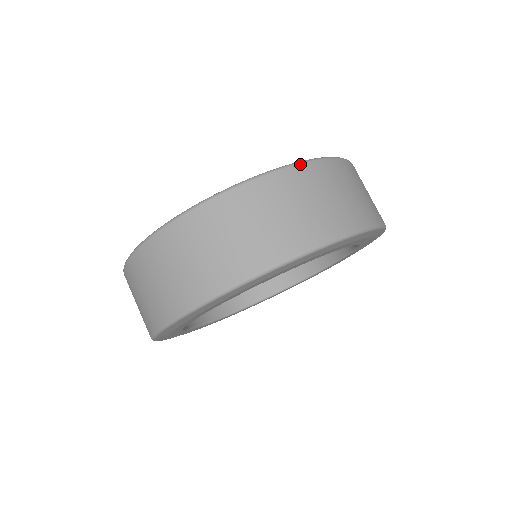
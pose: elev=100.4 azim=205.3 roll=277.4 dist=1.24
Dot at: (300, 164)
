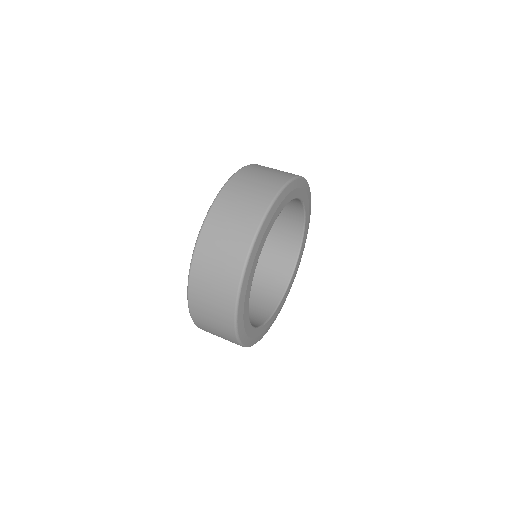
Dot at: occluded
